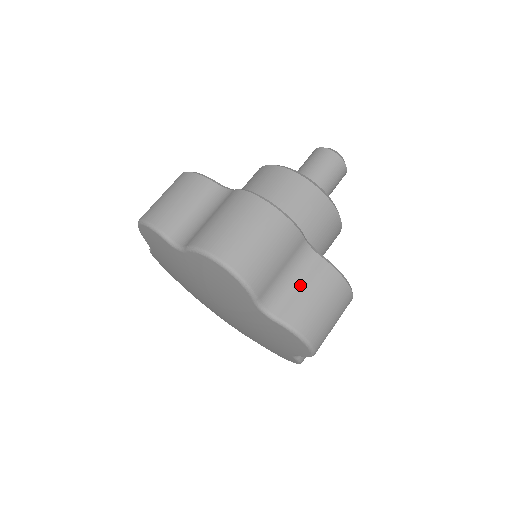
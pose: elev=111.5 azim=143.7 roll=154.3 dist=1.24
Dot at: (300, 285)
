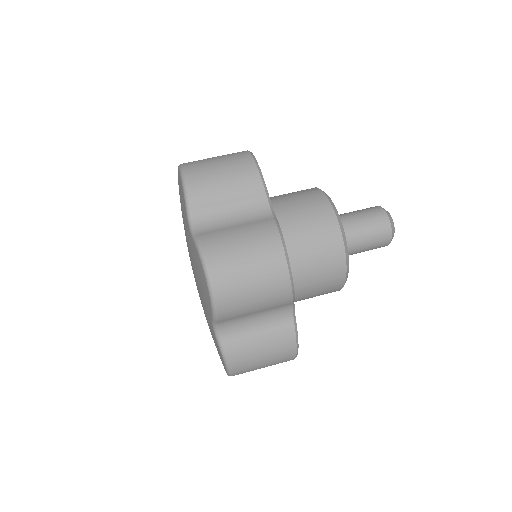
Dot at: (259, 331)
